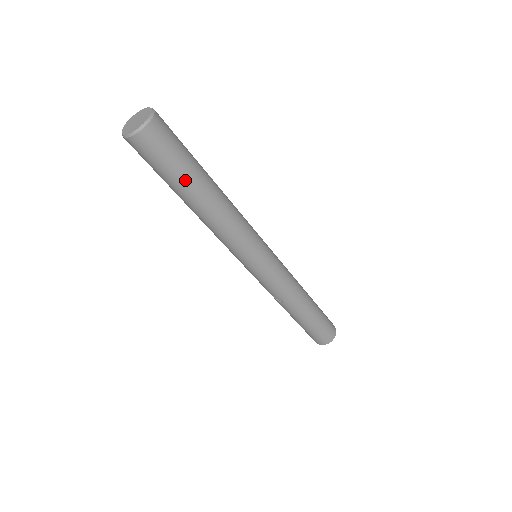
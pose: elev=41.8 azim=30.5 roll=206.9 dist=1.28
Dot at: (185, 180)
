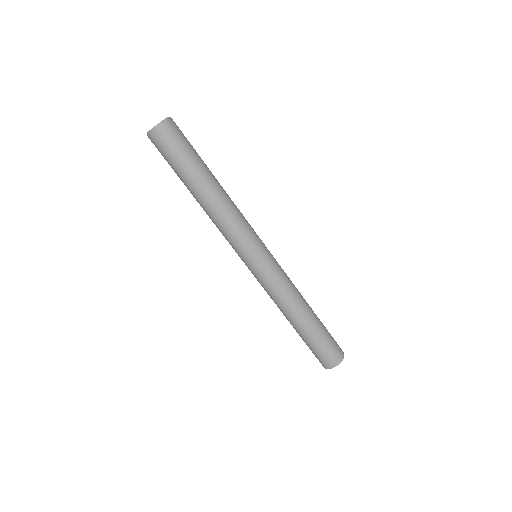
Dot at: (188, 172)
